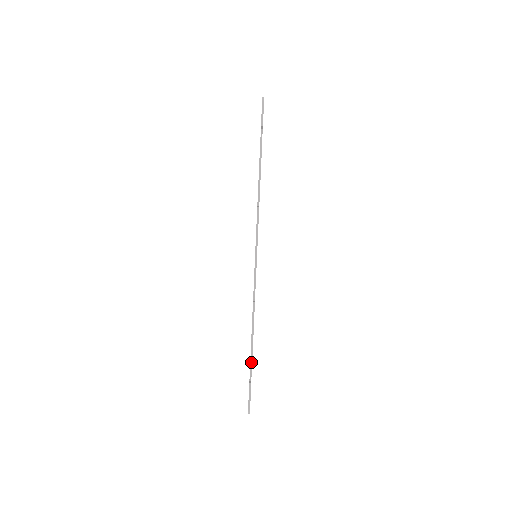
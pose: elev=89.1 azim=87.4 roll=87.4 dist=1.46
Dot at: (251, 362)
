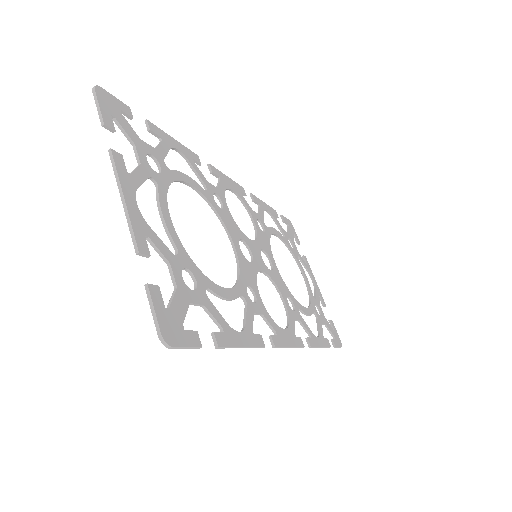
Dot at: occluded
